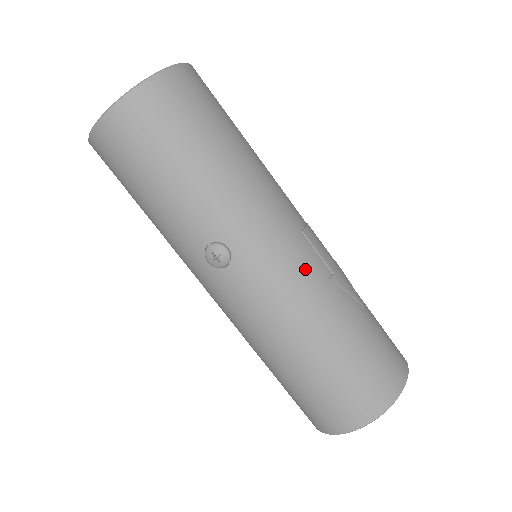
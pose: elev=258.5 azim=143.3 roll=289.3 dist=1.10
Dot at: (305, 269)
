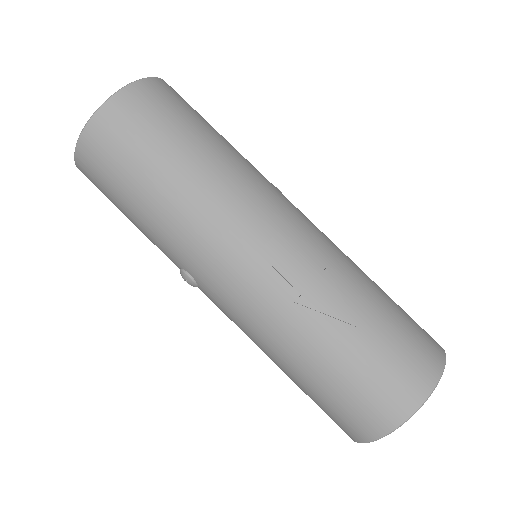
Dot at: (260, 296)
